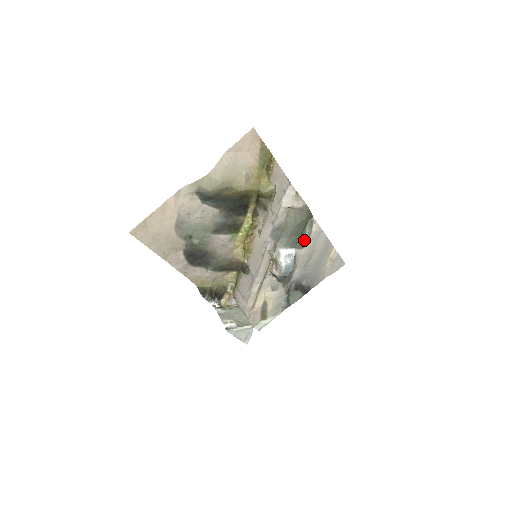
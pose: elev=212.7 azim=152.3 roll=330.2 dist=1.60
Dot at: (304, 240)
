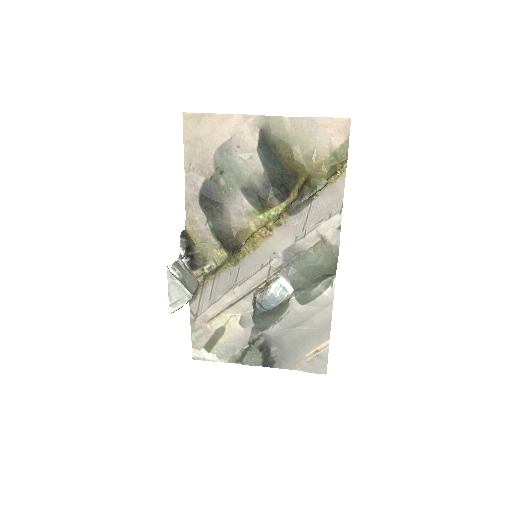
Dot at: (309, 295)
